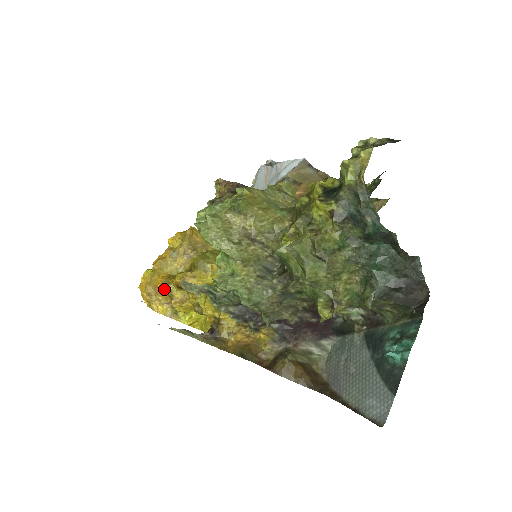
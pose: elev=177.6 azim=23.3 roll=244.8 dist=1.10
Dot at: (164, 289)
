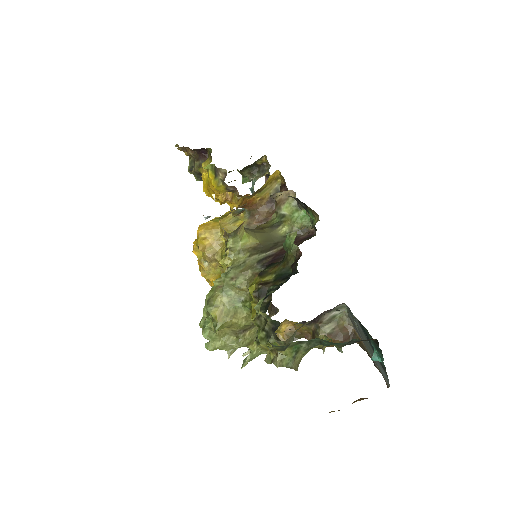
Dot at: occluded
